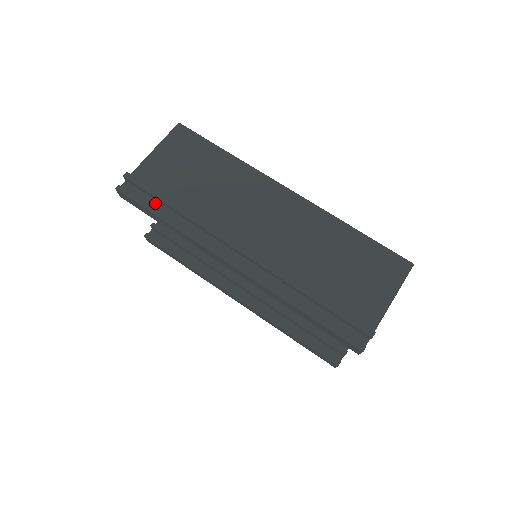
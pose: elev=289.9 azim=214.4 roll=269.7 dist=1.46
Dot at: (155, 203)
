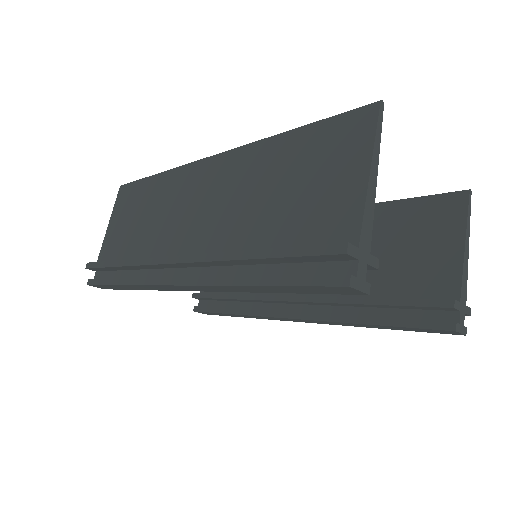
Dot at: (115, 274)
